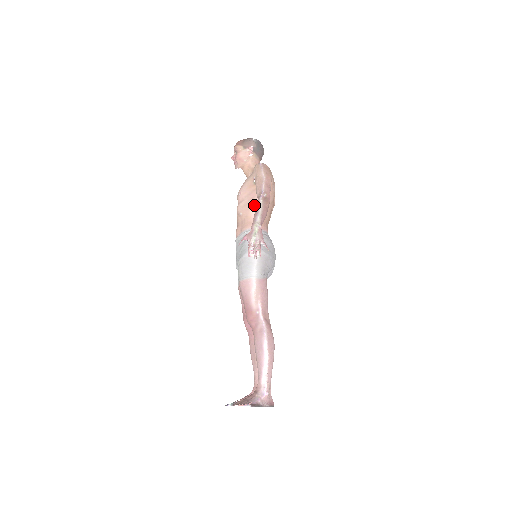
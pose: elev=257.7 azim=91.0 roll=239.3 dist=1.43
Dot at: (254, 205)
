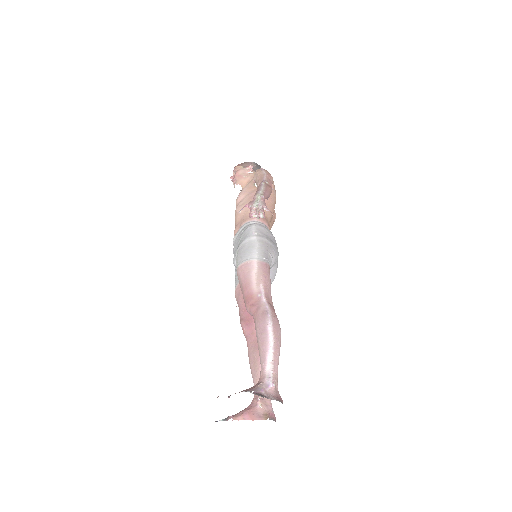
Dot at: occluded
